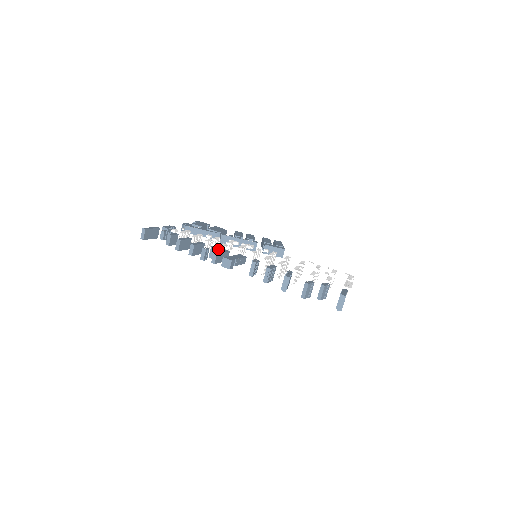
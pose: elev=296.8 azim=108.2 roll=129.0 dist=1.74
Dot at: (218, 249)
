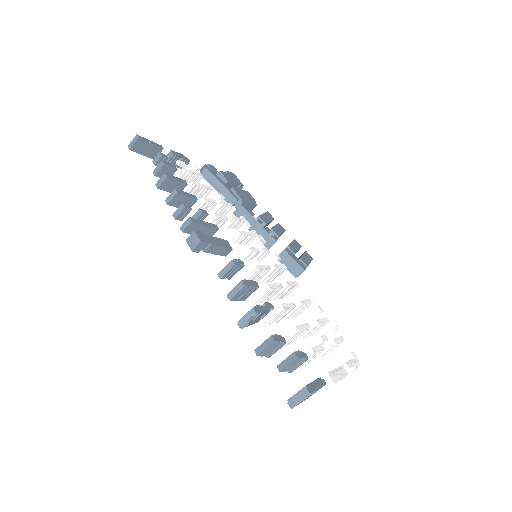
Dot at: (211, 217)
